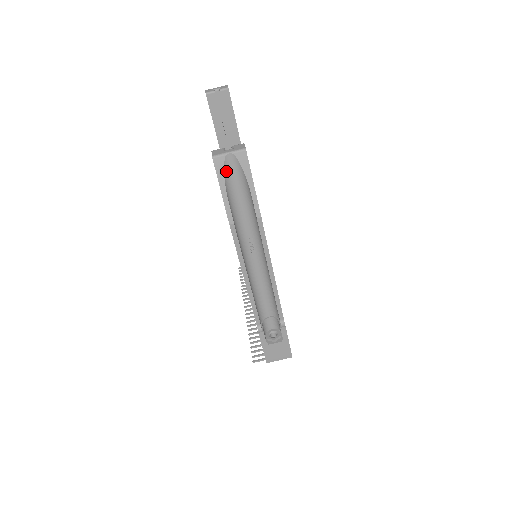
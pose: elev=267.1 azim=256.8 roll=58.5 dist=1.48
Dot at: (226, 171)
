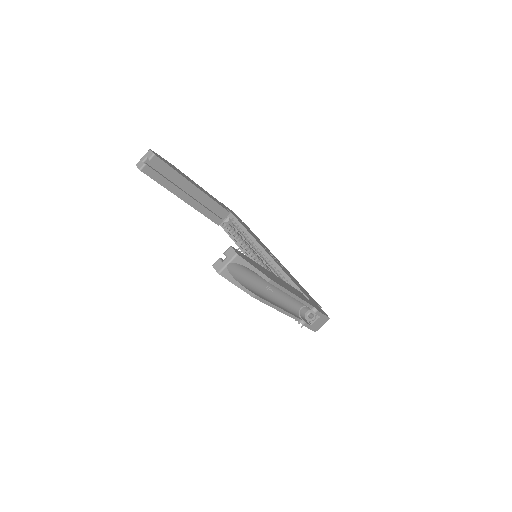
Dot at: (232, 273)
